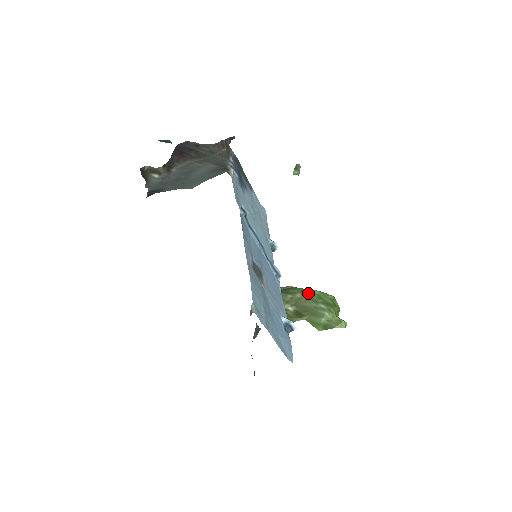
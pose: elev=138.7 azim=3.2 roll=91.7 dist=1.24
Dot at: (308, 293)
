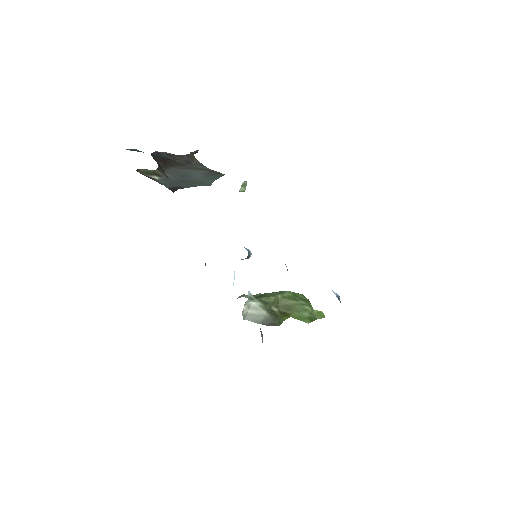
Dot at: (286, 293)
